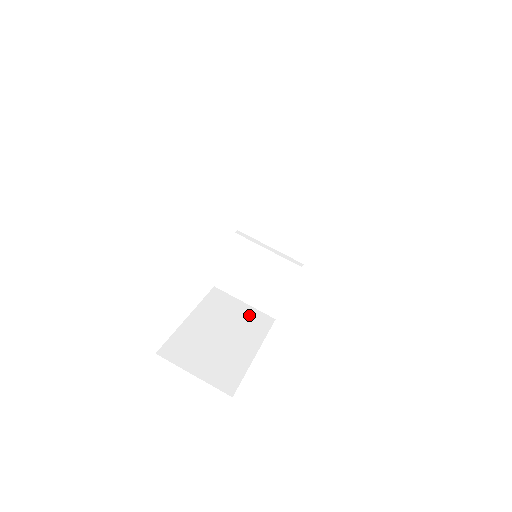
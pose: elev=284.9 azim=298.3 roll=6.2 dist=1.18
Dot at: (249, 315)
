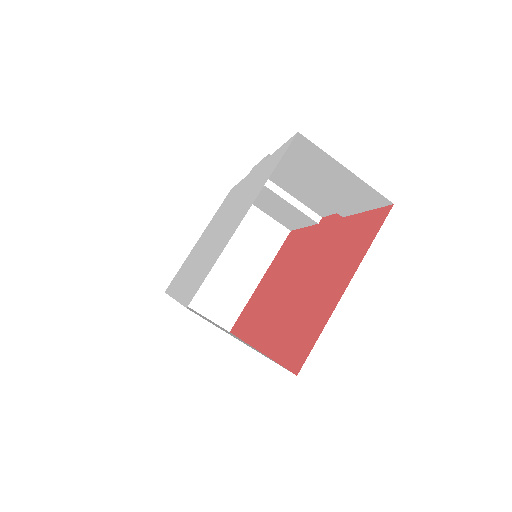
Dot at: (263, 229)
